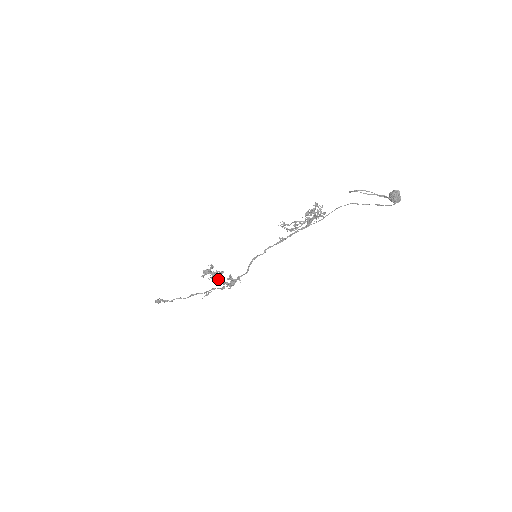
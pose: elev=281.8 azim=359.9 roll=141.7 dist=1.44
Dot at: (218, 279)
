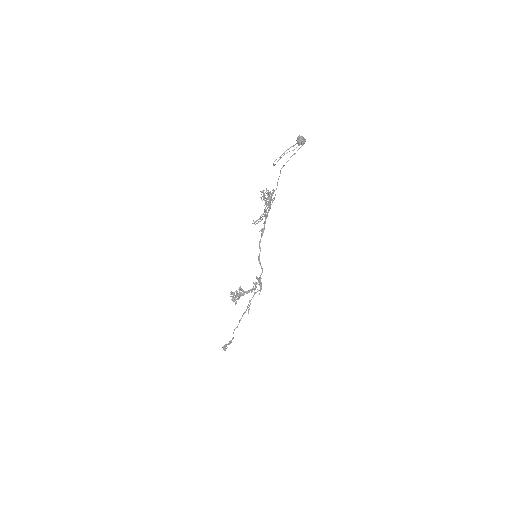
Dot at: (244, 294)
